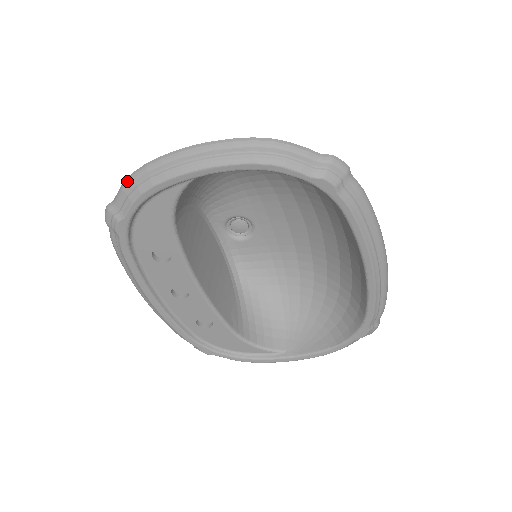
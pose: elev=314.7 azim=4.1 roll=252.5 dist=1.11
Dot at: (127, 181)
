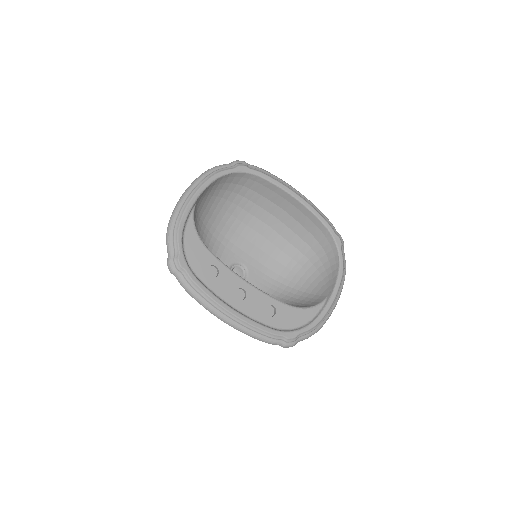
Dot at: (167, 235)
